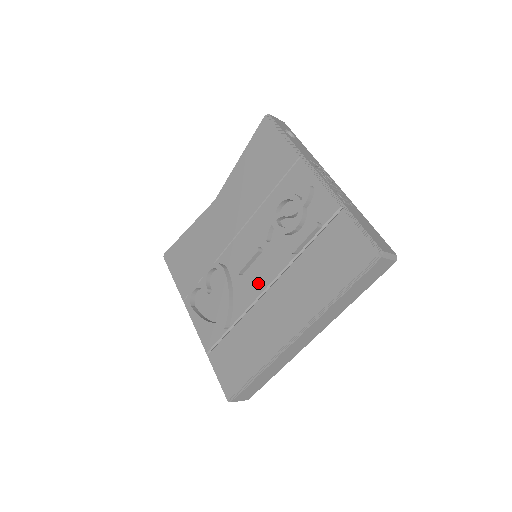
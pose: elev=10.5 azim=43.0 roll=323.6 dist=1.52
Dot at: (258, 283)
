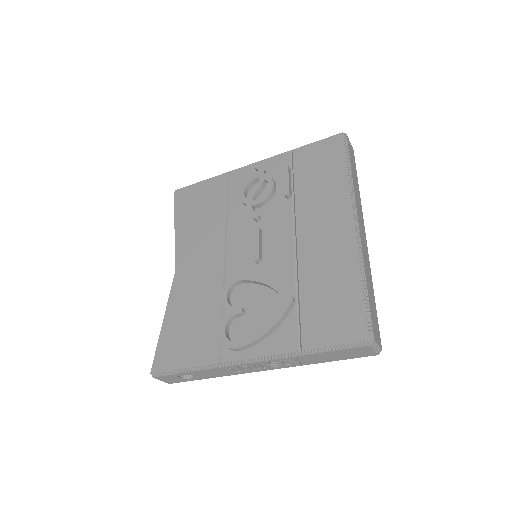
Dot at: (283, 245)
